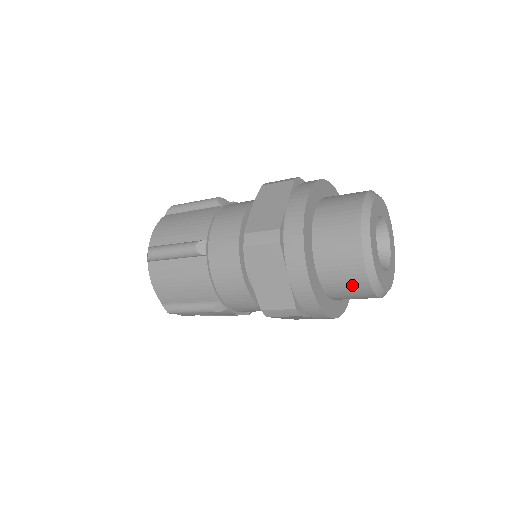
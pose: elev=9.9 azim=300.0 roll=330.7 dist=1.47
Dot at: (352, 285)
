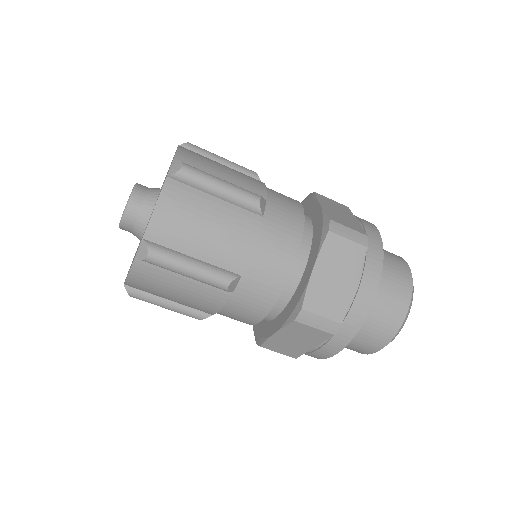
Dot at: (383, 326)
